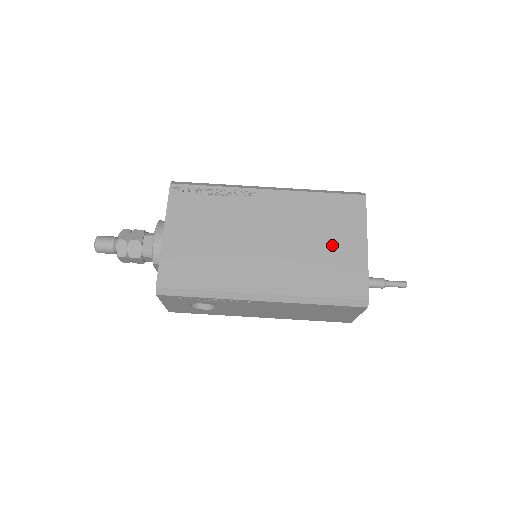
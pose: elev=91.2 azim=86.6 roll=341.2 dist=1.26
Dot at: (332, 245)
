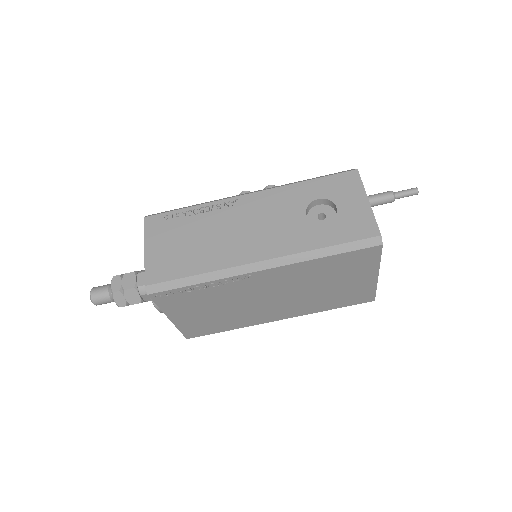
Dot at: (341, 285)
